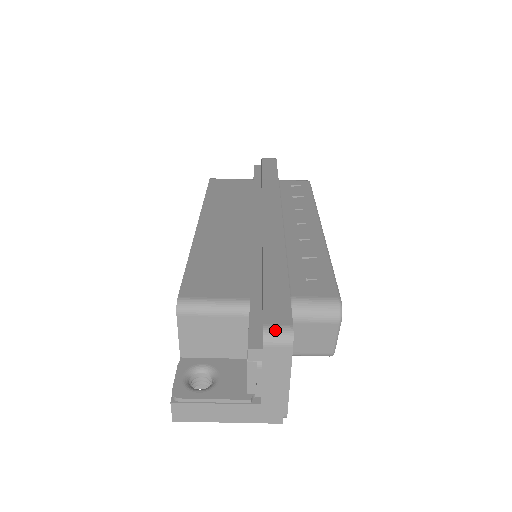
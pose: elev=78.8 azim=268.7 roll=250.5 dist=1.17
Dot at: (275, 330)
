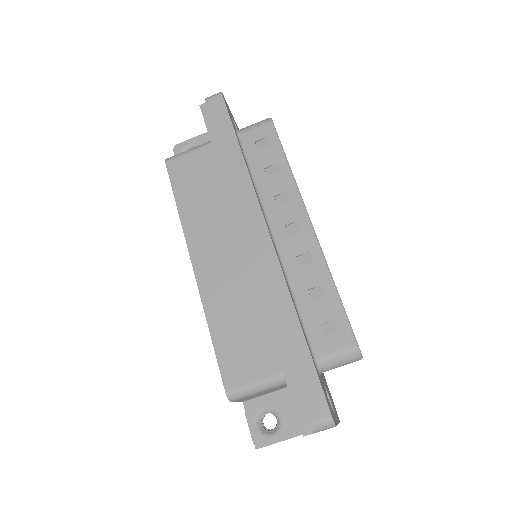
Dot at: (319, 424)
